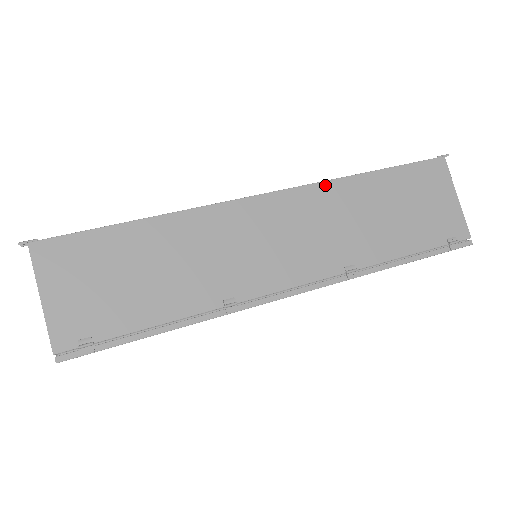
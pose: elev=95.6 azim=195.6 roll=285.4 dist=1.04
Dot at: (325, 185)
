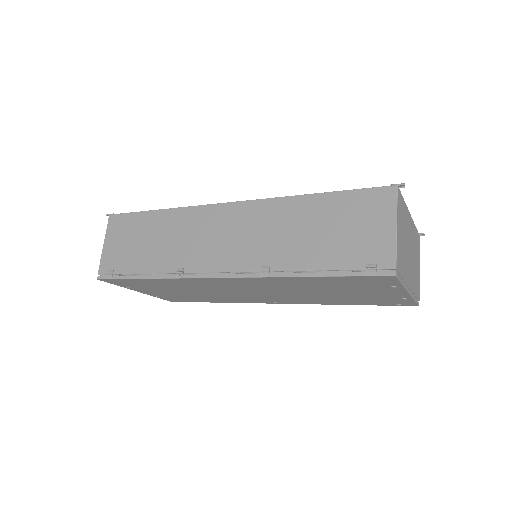
Dot at: (272, 201)
